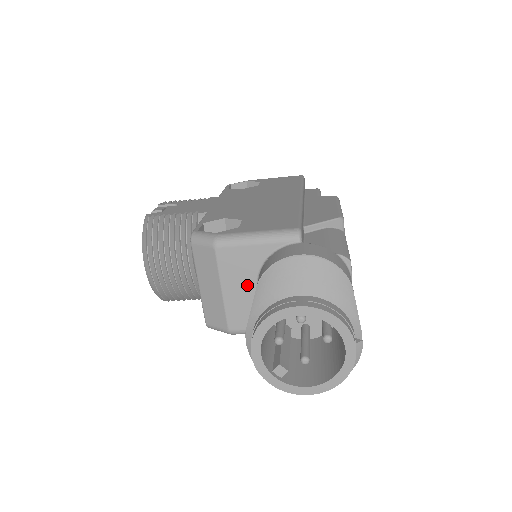
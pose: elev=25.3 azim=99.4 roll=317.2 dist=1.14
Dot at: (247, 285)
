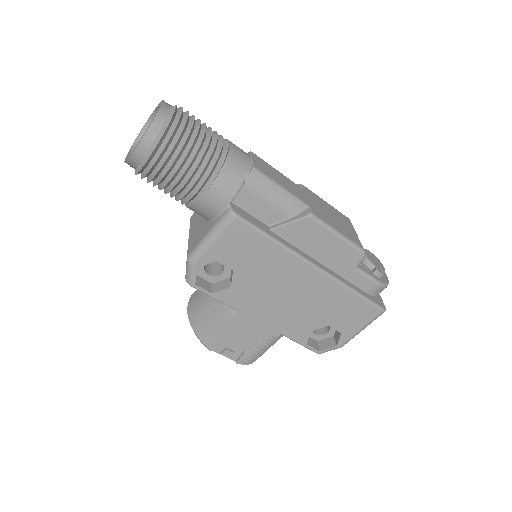
Dot at: (201, 219)
